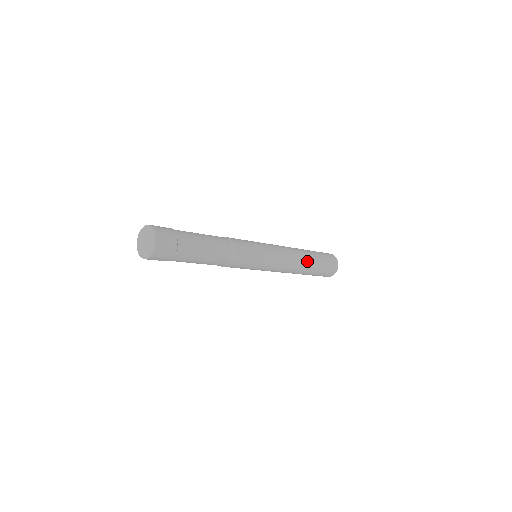
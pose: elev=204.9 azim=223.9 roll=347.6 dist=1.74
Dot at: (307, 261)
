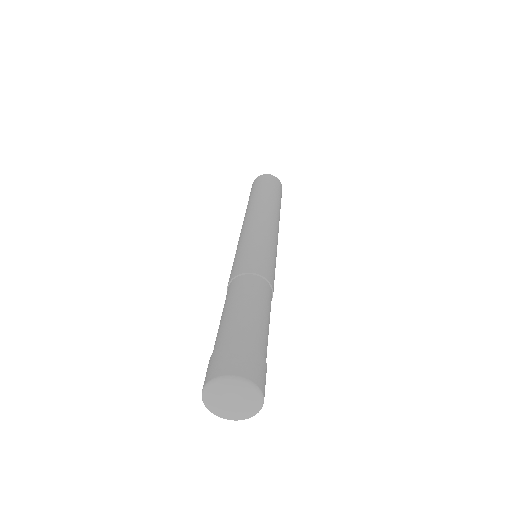
Dot at: occluded
